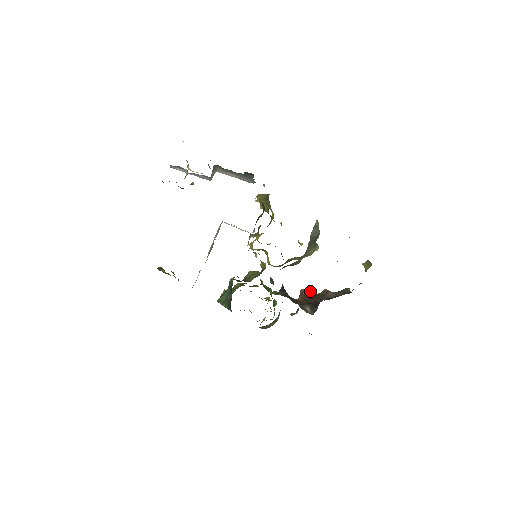
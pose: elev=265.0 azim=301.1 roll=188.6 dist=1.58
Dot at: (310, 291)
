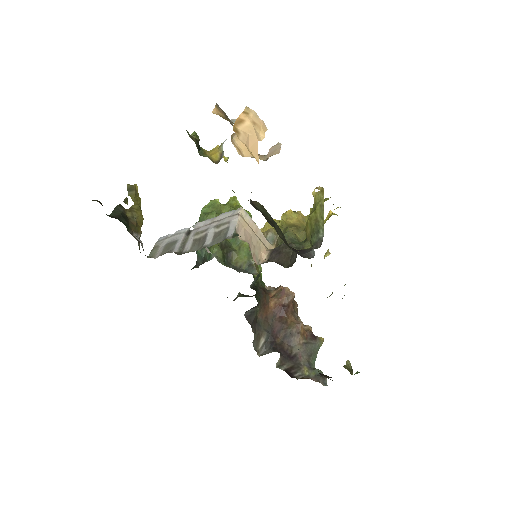
Dot at: (291, 301)
